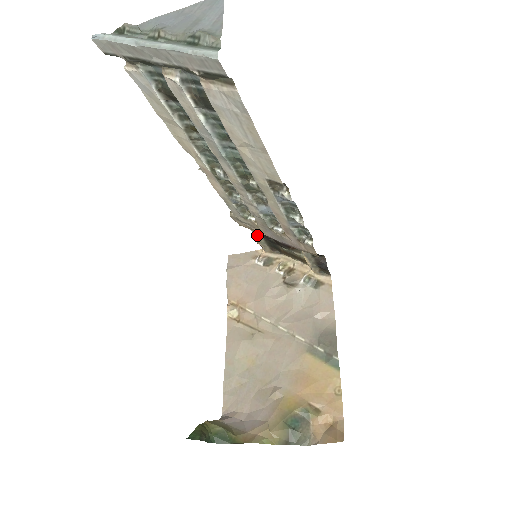
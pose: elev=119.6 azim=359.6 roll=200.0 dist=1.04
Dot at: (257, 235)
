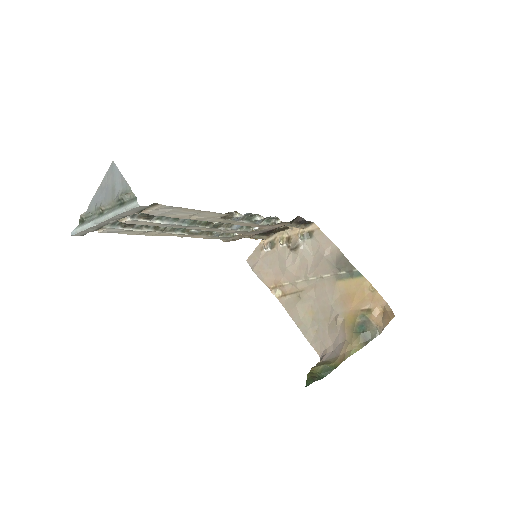
Dot at: (250, 237)
